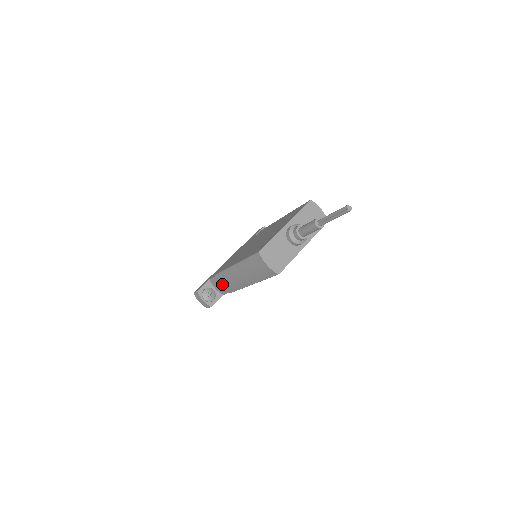
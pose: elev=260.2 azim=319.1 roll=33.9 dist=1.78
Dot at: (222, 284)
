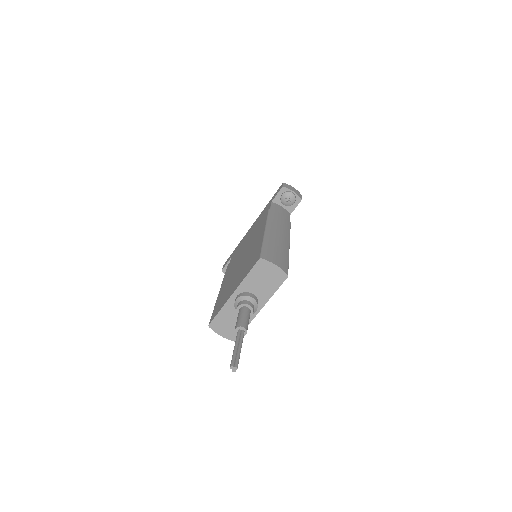
Dot at: occluded
